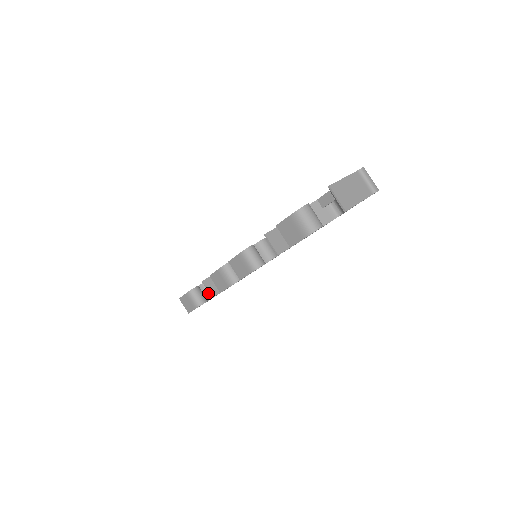
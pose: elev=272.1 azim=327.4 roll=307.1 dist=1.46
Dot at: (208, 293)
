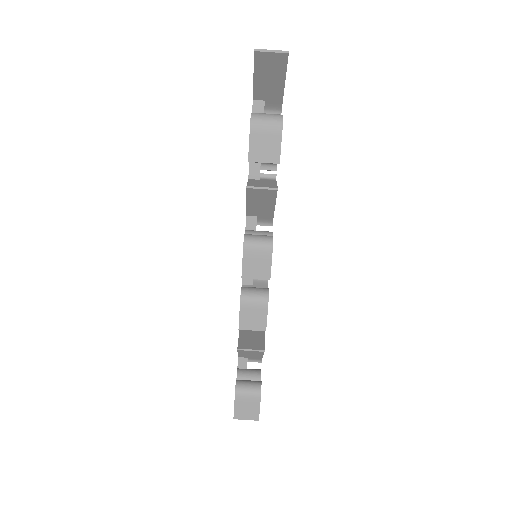
Dot at: (252, 379)
